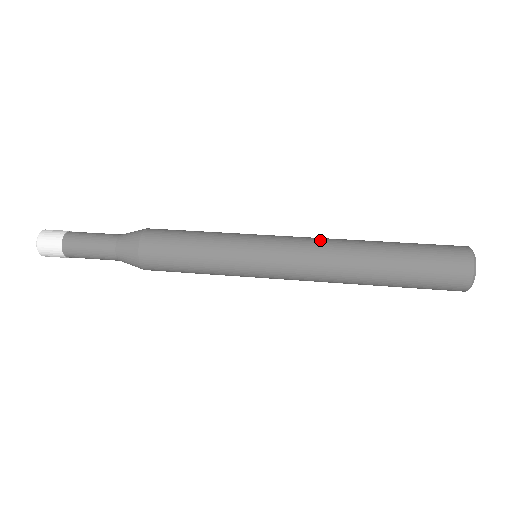
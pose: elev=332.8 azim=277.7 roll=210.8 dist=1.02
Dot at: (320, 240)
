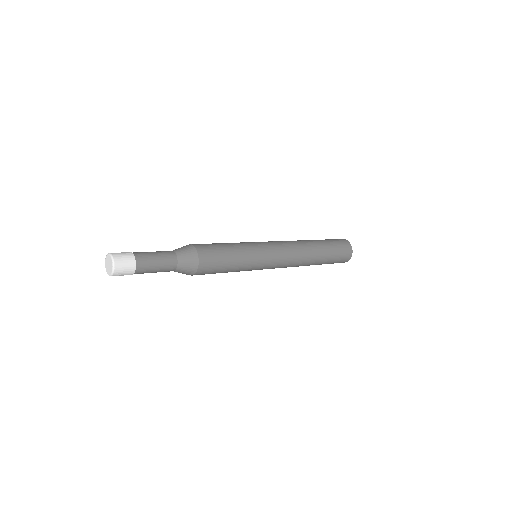
Dot at: occluded
